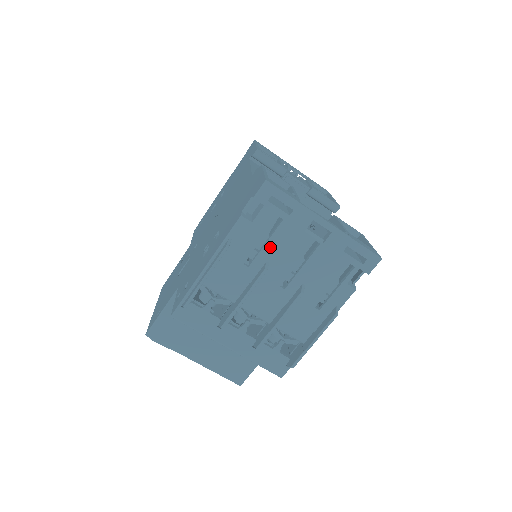
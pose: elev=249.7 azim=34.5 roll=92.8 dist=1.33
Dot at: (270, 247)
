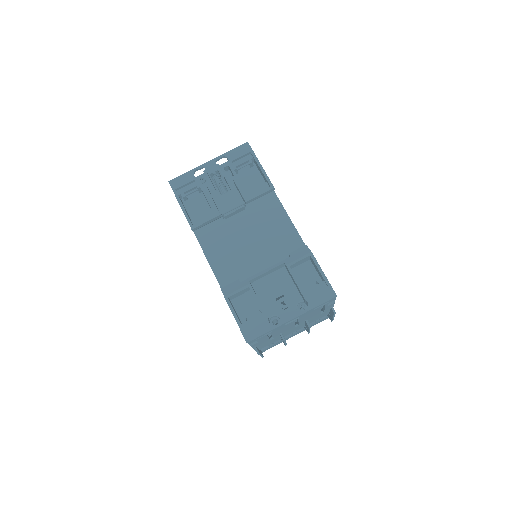
Dot at: (276, 334)
